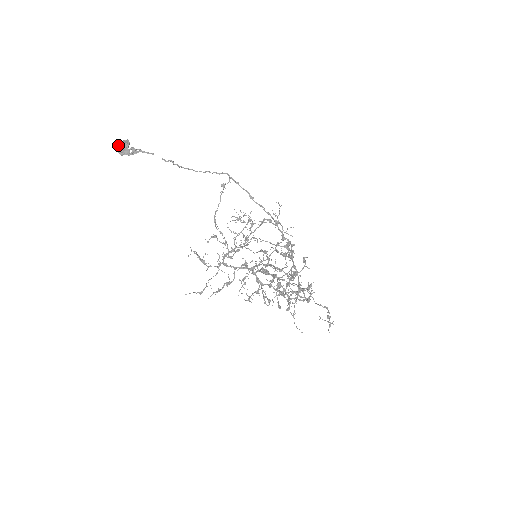
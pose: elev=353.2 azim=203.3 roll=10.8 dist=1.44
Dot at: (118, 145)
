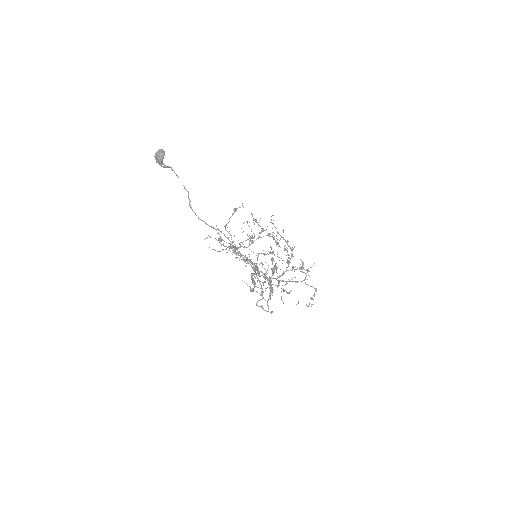
Dot at: (156, 154)
